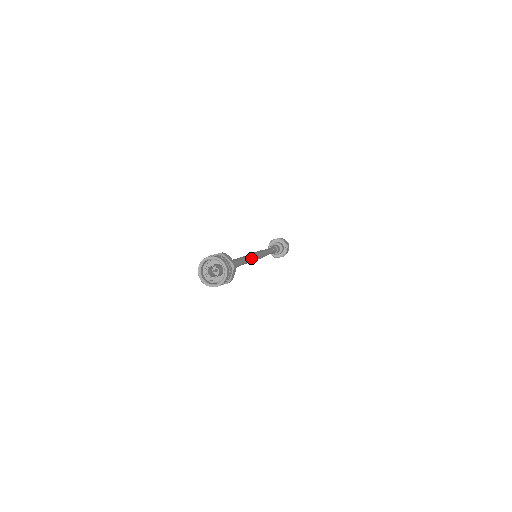
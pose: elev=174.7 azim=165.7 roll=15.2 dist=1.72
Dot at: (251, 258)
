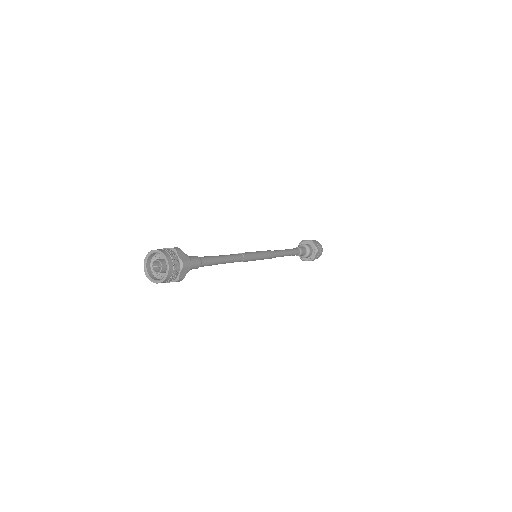
Dot at: (238, 255)
